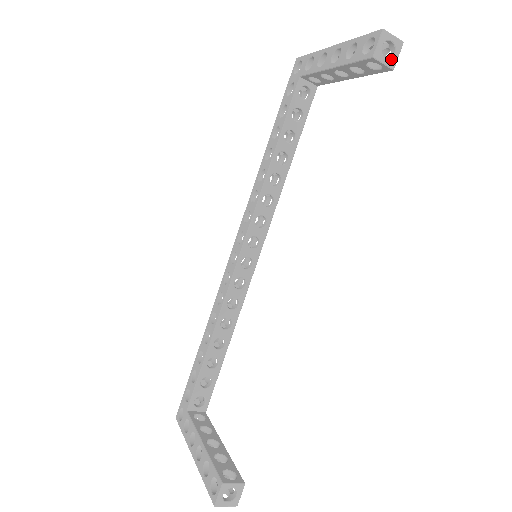
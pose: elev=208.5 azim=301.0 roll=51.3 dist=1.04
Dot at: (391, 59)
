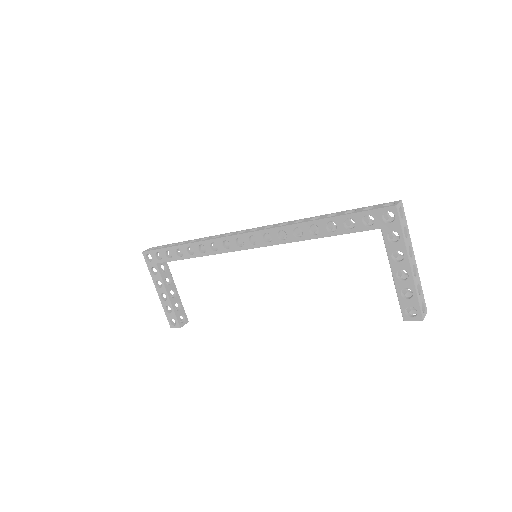
Dot at: occluded
